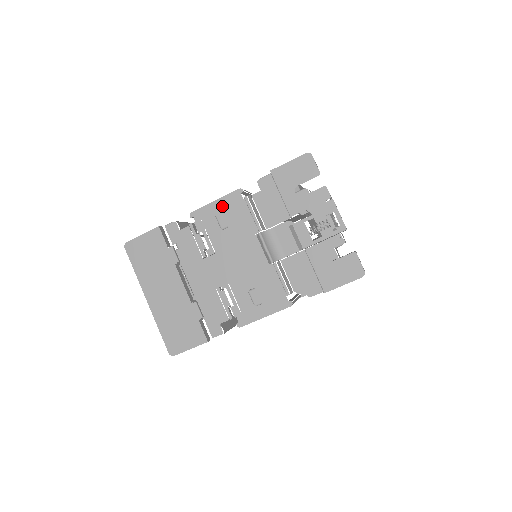
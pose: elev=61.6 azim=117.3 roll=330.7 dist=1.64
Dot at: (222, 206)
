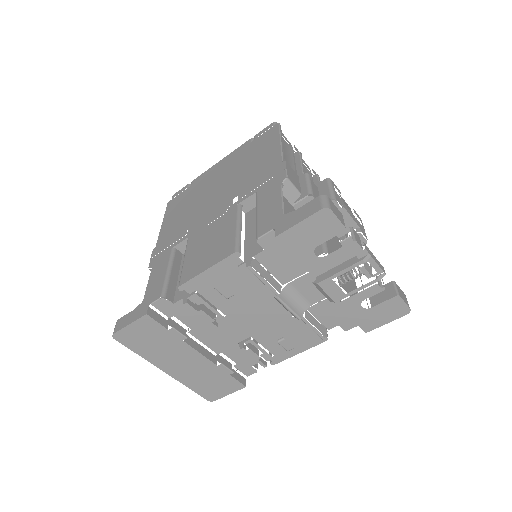
Dot at: (218, 274)
